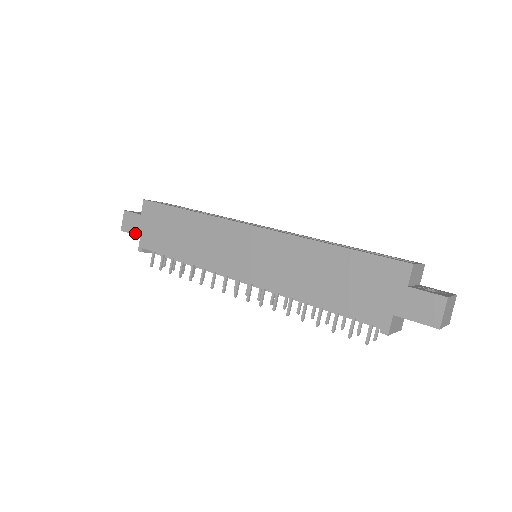
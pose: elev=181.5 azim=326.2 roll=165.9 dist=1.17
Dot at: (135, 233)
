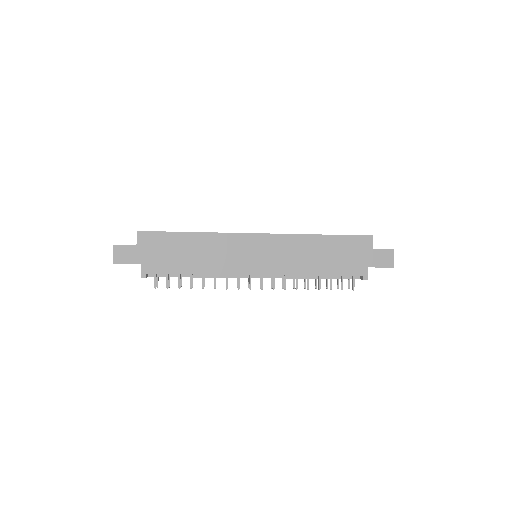
Dot at: (133, 262)
